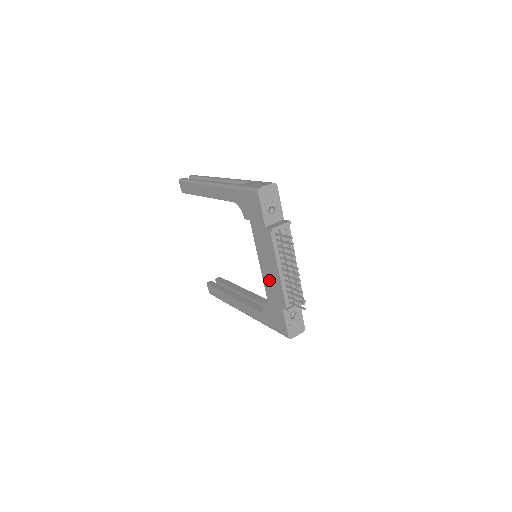
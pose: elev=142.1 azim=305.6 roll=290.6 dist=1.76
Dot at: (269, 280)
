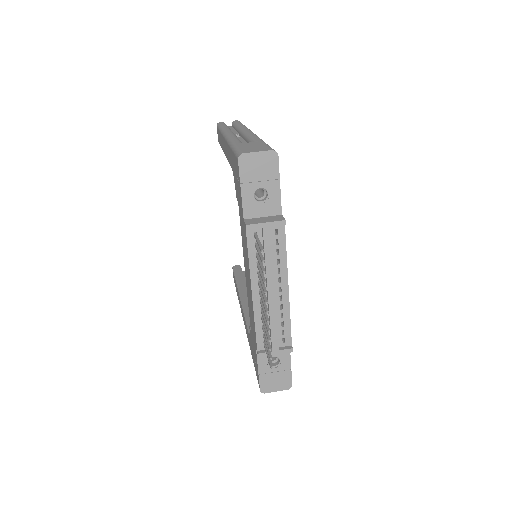
Dot at: (249, 299)
